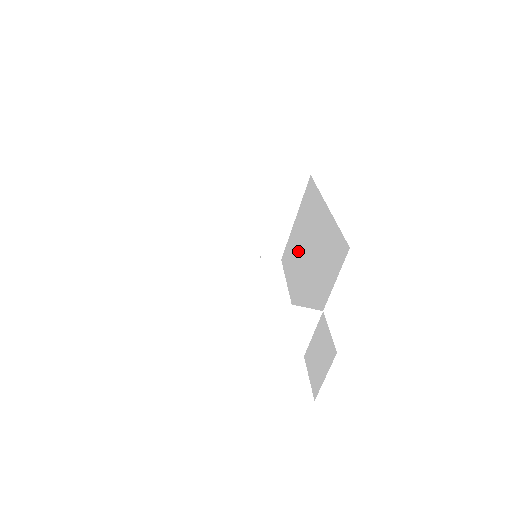
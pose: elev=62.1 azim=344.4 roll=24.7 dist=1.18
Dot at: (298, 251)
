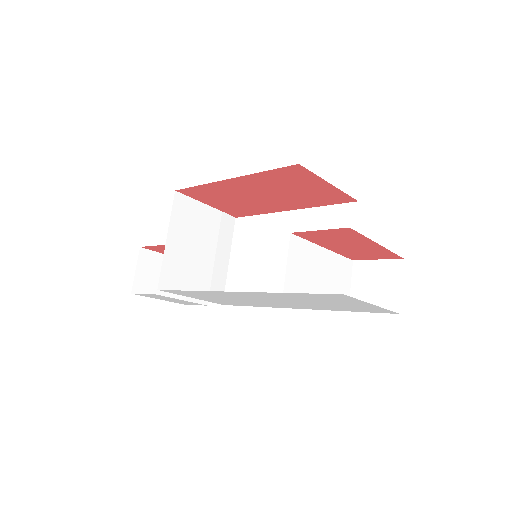
Dot at: (260, 270)
